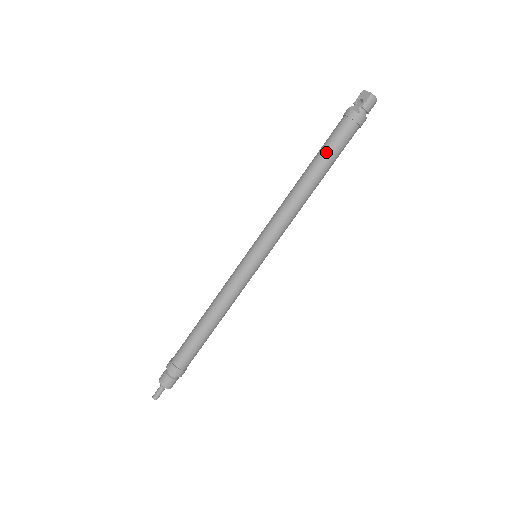
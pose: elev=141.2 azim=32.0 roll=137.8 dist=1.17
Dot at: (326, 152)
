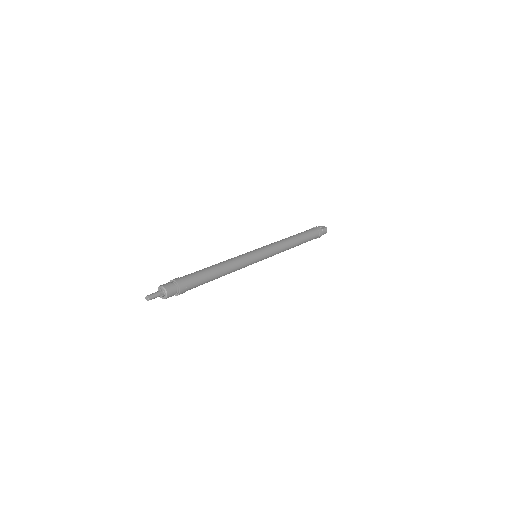
Dot at: (305, 234)
